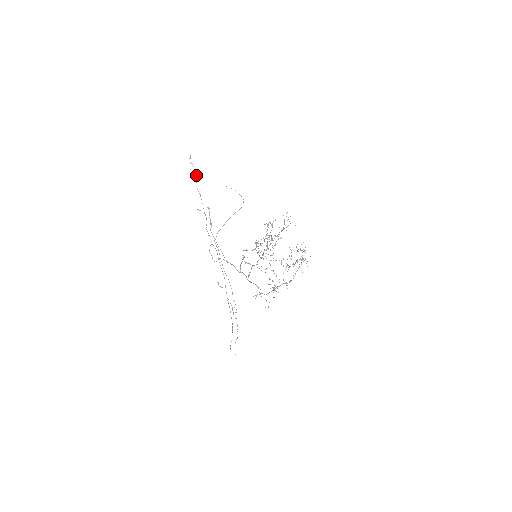
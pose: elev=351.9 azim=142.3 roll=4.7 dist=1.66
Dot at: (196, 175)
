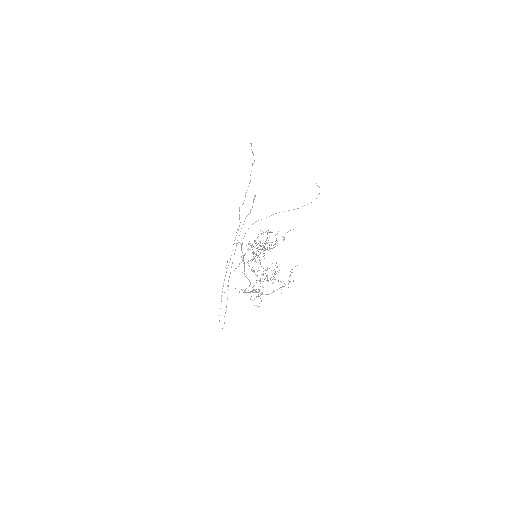
Dot at: occluded
